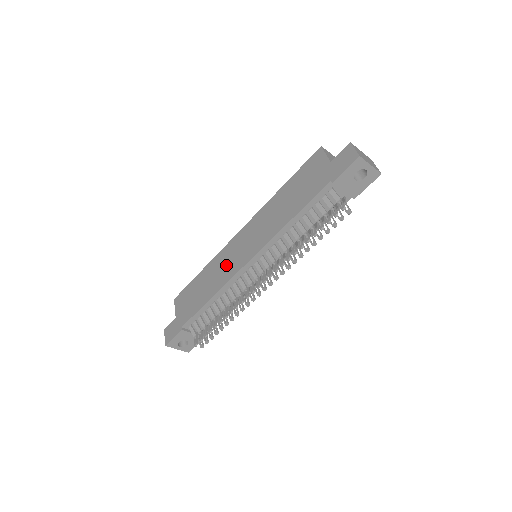
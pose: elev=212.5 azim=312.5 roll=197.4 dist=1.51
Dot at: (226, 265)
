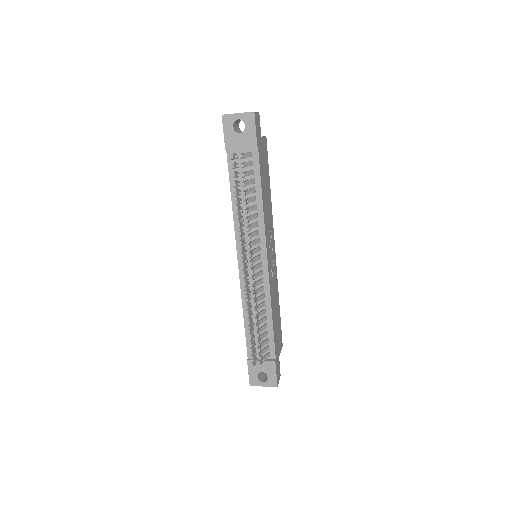
Dot at: occluded
